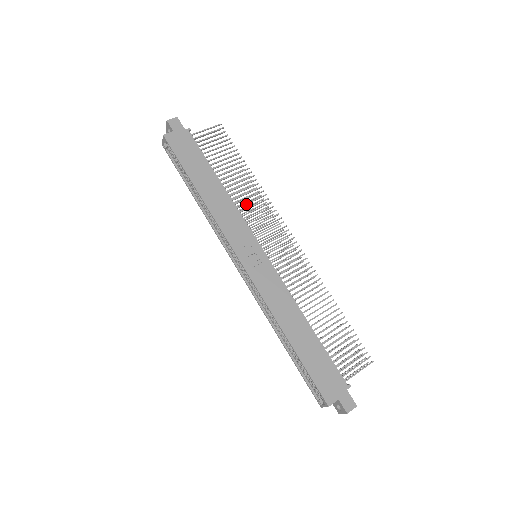
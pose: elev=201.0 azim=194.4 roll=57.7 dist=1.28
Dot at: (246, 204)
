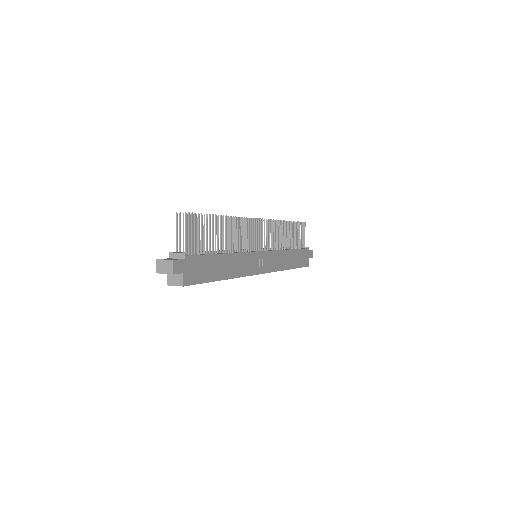
Dot at: (238, 241)
